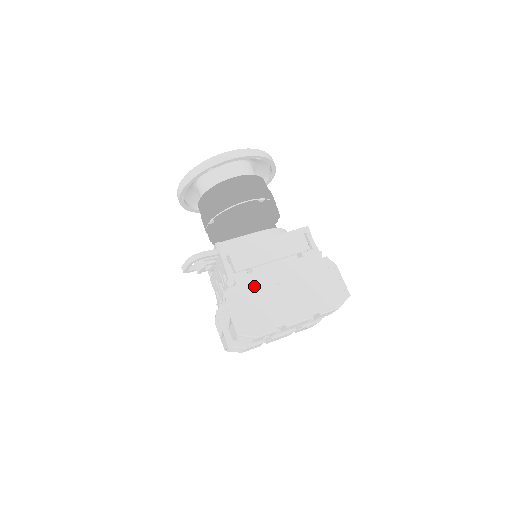
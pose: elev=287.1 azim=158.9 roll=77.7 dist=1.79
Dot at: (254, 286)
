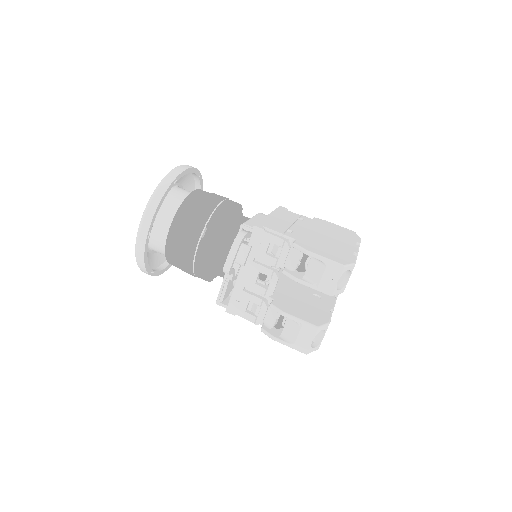
Dot at: (306, 238)
